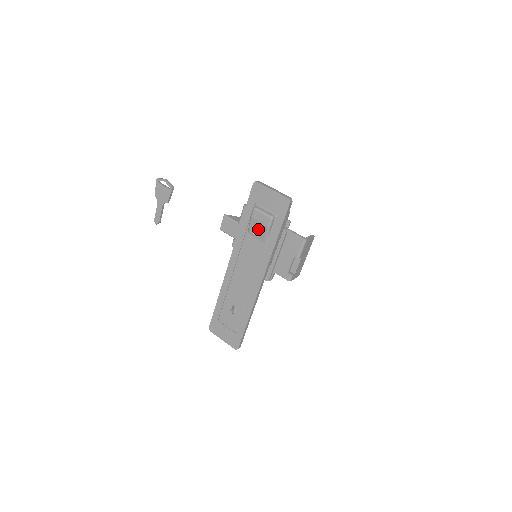
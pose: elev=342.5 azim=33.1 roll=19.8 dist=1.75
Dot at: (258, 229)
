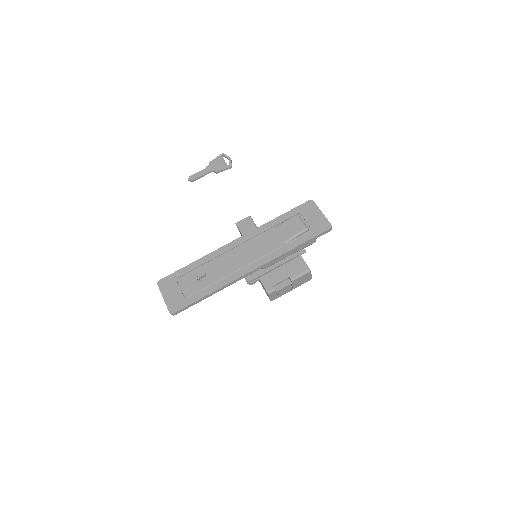
Dot at: (287, 230)
